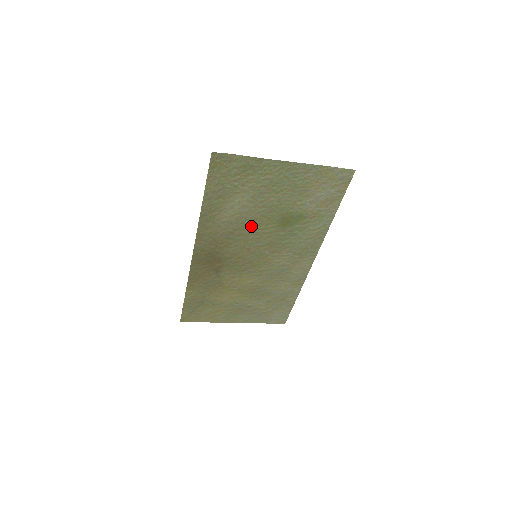
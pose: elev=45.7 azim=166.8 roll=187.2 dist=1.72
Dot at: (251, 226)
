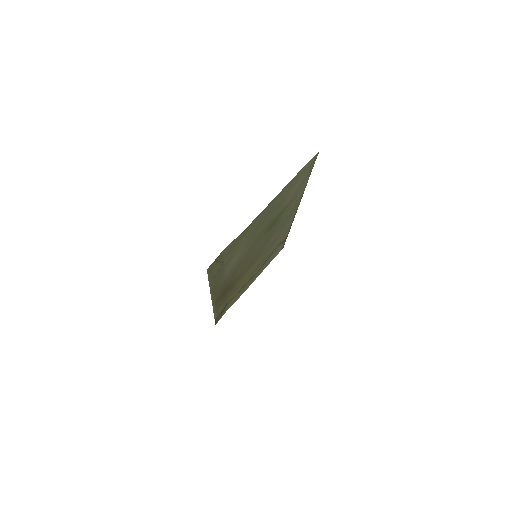
Dot at: (248, 253)
